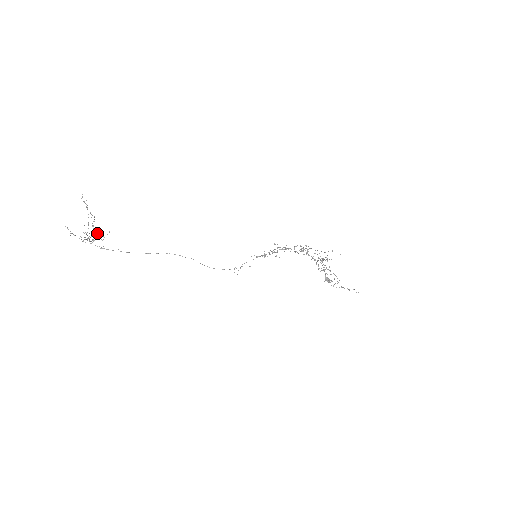
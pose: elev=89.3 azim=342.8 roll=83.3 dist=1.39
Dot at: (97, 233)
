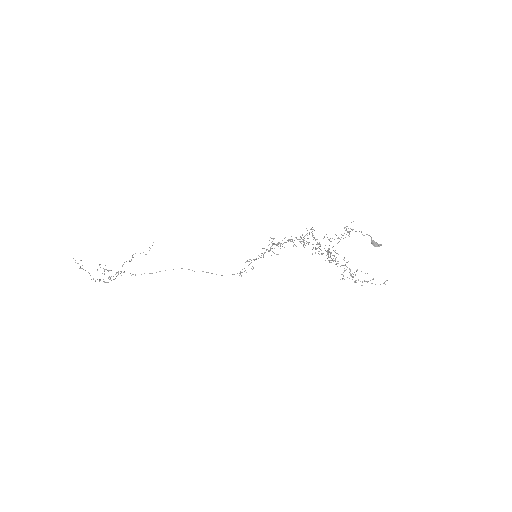
Dot at: (126, 261)
